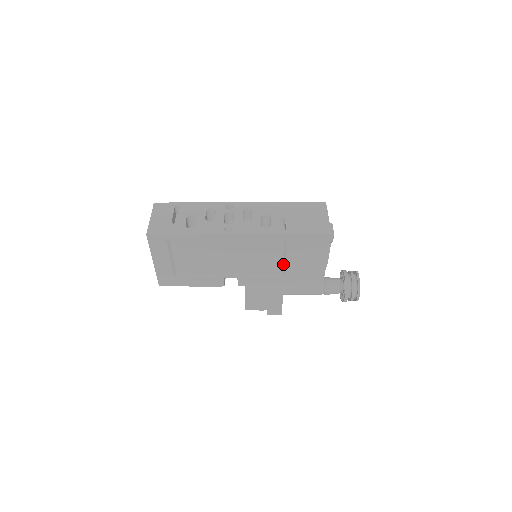
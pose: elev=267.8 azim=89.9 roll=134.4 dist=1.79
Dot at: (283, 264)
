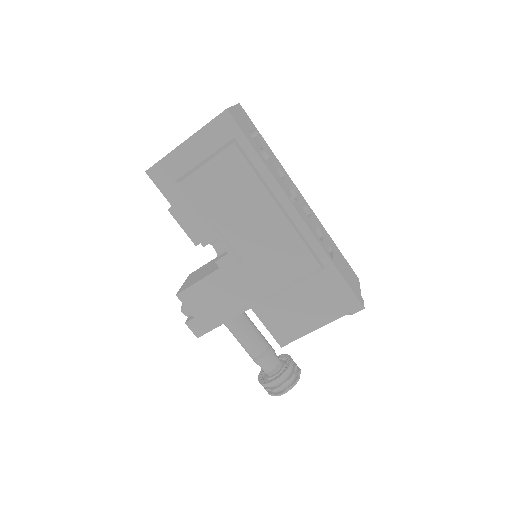
Dot at: (284, 288)
